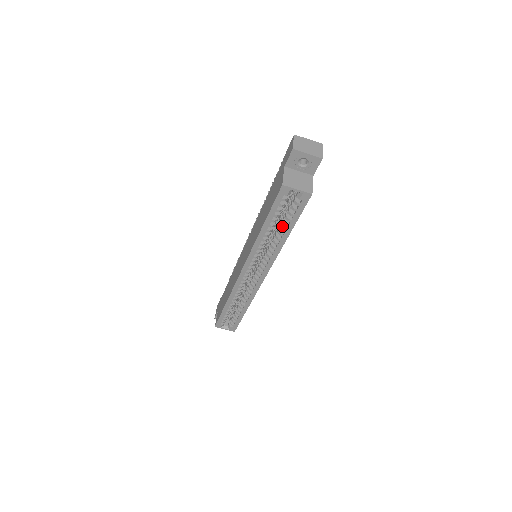
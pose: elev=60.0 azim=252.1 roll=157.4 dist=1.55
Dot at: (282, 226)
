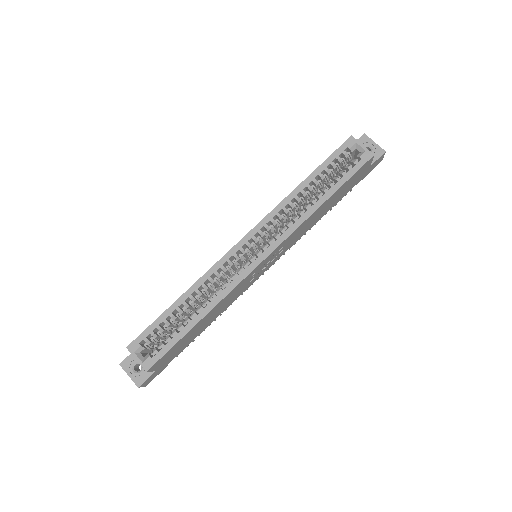
Dot at: (324, 189)
